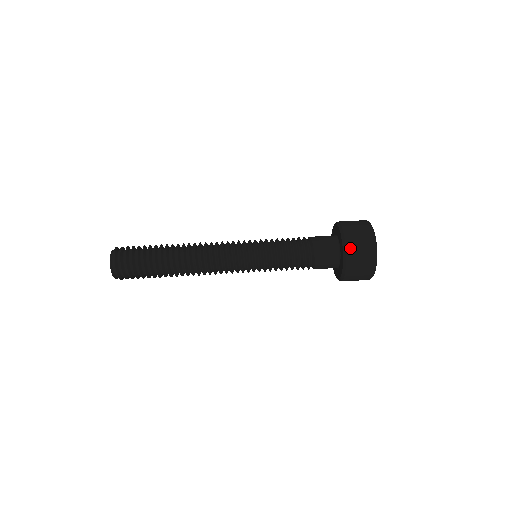
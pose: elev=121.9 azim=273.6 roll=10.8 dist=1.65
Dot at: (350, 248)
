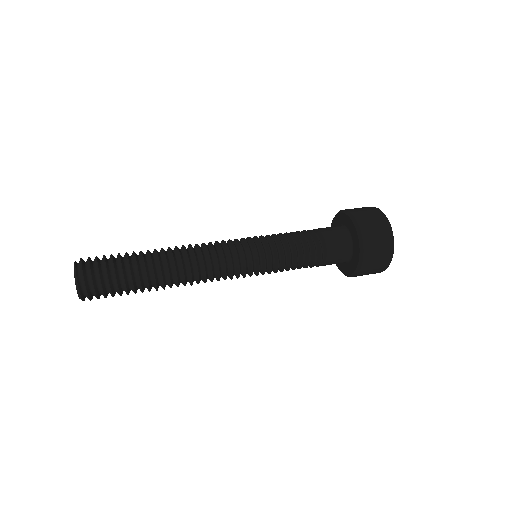
Dot at: (347, 209)
